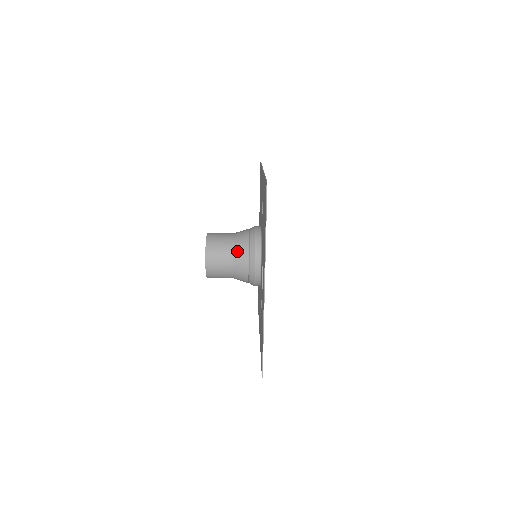
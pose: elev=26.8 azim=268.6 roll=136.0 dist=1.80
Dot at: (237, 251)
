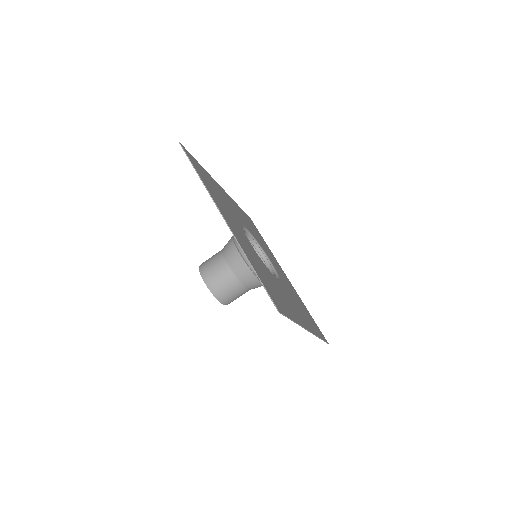
Dot at: (225, 251)
